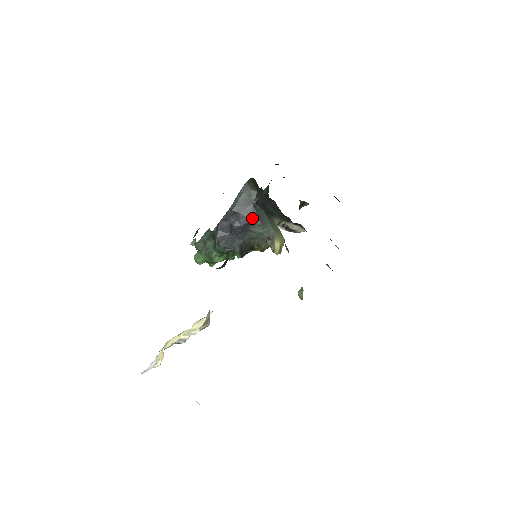
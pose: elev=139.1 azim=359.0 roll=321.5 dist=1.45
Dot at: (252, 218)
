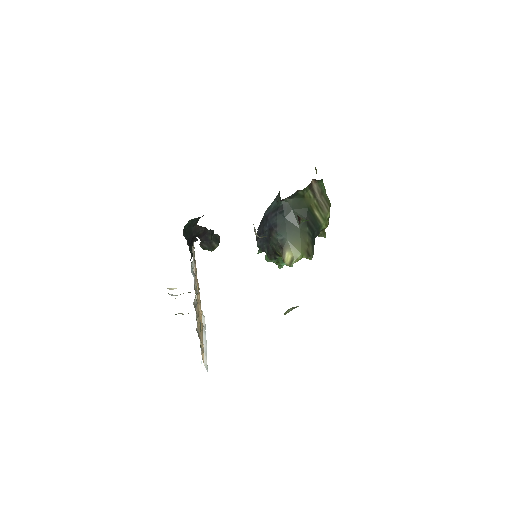
Dot at: (273, 224)
